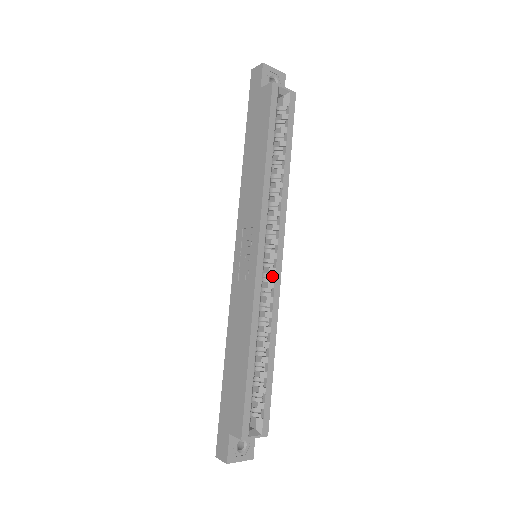
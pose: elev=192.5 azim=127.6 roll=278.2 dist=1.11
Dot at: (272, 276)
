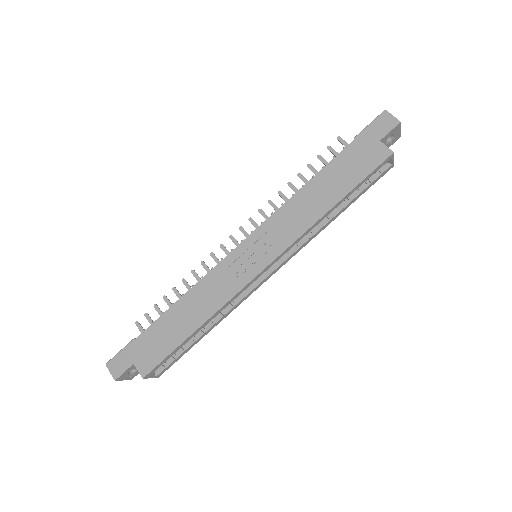
Dot at: (256, 283)
